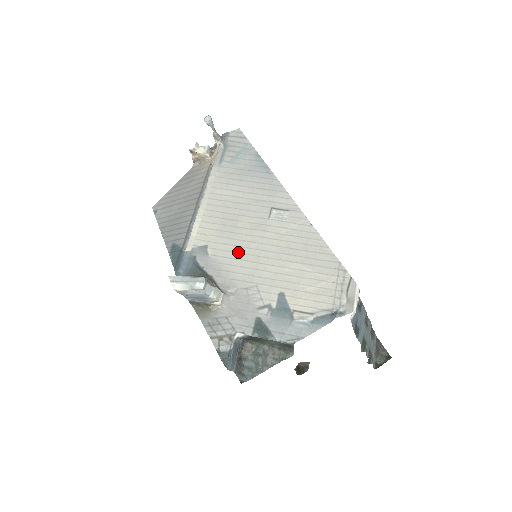
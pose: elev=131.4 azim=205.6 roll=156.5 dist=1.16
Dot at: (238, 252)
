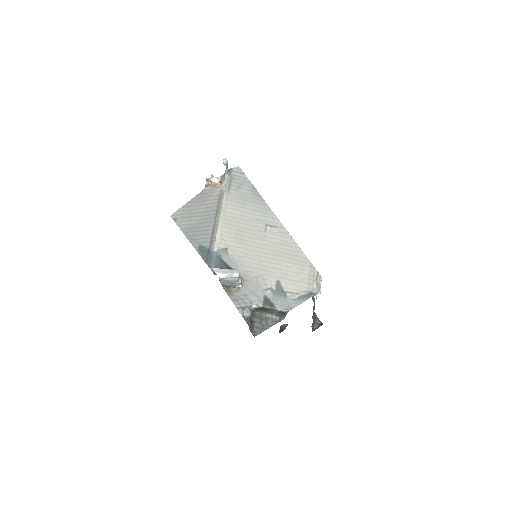
Dot at: (248, 253)
